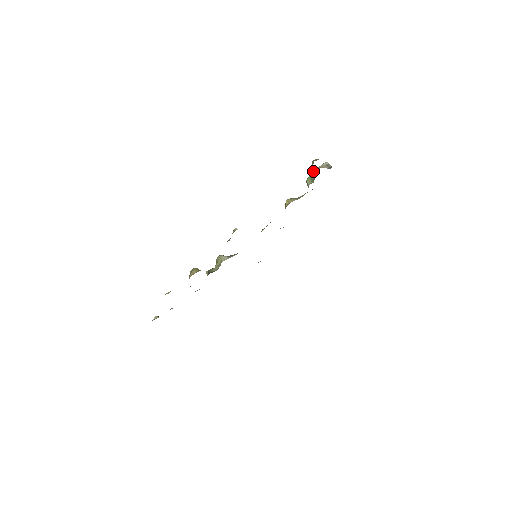
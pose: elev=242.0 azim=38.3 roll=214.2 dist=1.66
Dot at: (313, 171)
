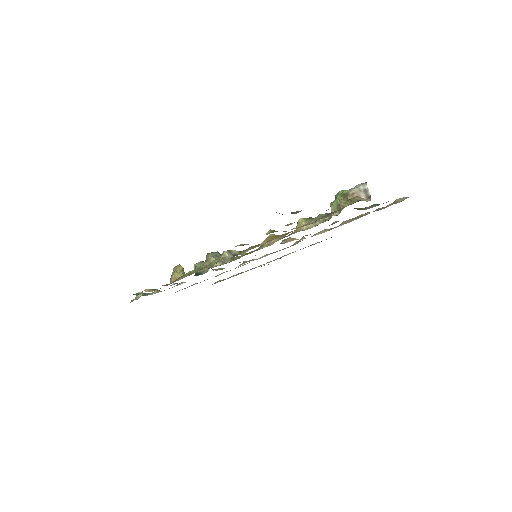
Dot at: (342, 195)
